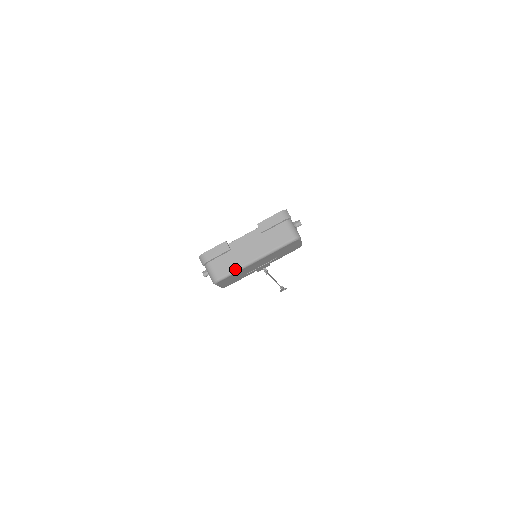
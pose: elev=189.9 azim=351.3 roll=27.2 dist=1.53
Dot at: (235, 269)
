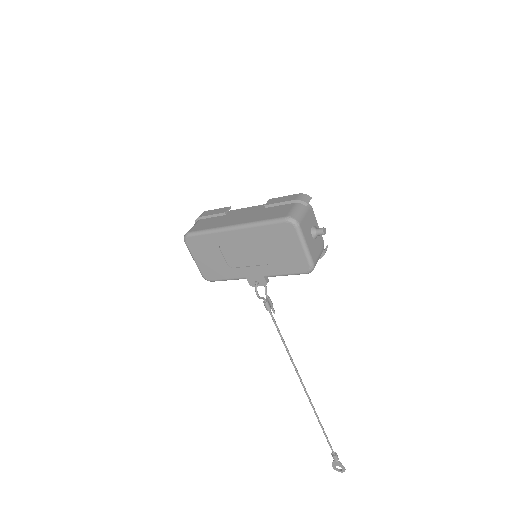
Dot at: (209, 228)
